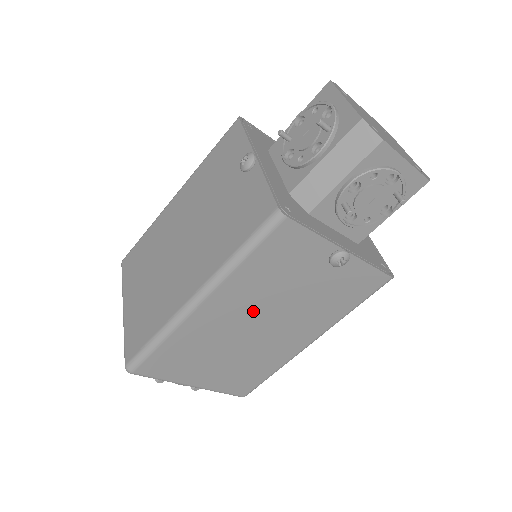
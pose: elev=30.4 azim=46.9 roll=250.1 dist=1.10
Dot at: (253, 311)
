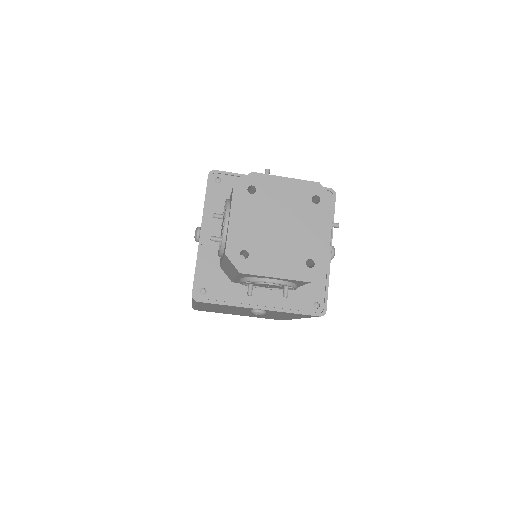
Dot at: (233, 310)
